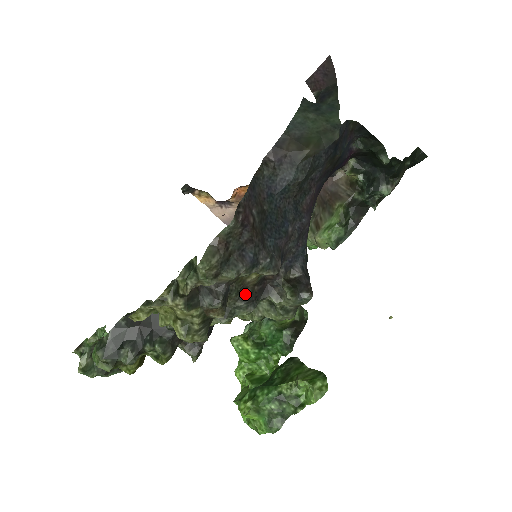
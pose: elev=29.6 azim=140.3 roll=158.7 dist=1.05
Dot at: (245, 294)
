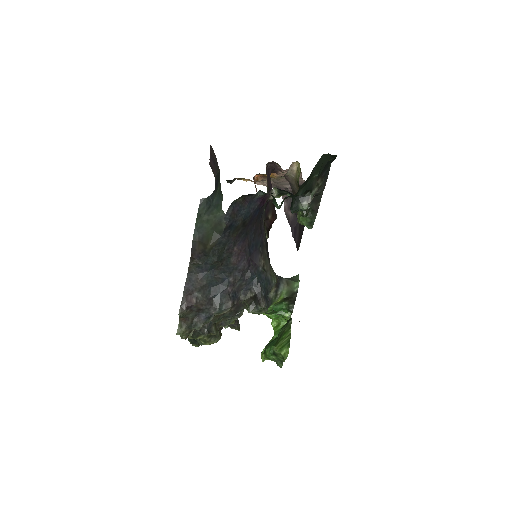
Dot at: (226, 315)
